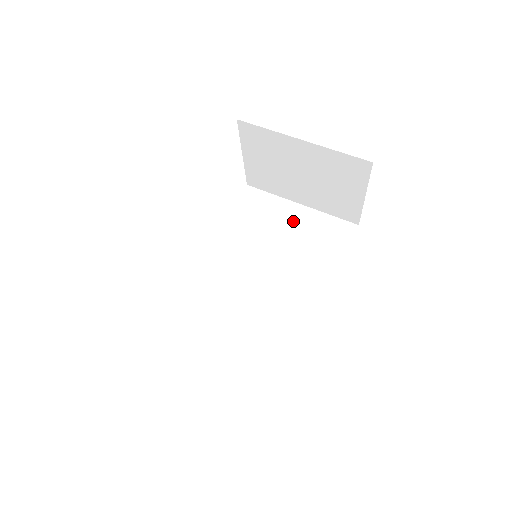
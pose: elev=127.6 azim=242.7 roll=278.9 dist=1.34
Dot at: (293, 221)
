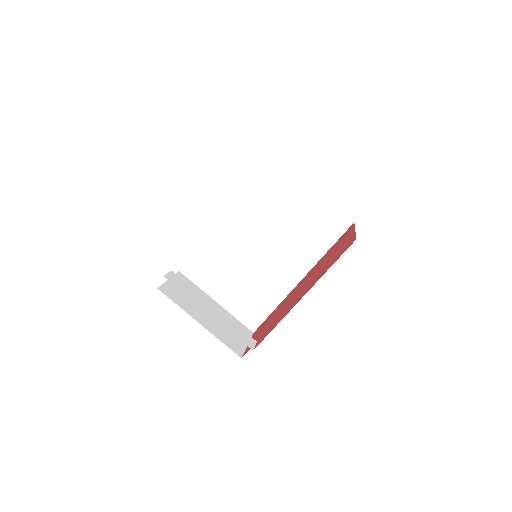
Dot at: (302, 203)
